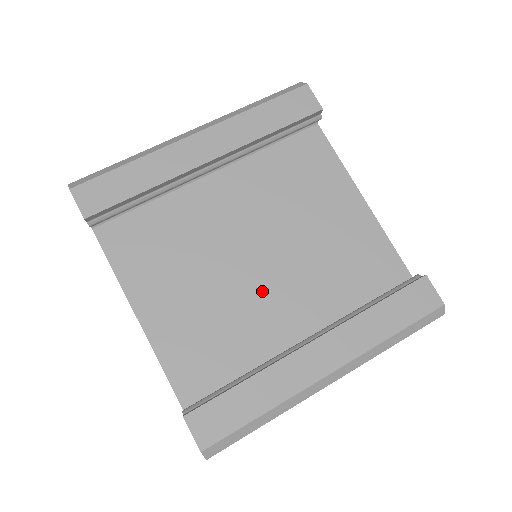
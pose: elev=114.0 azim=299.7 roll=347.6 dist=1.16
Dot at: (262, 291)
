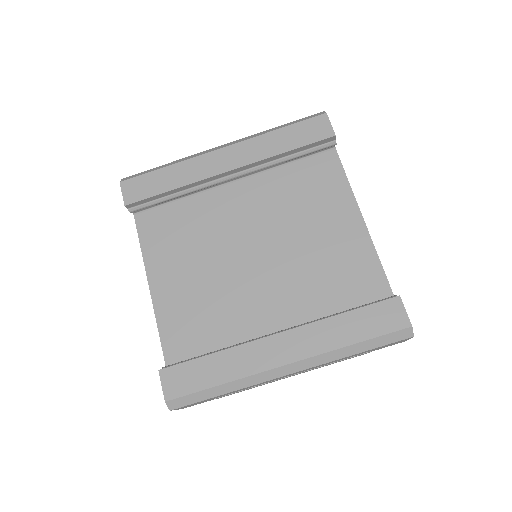
Dot at: (252, 285)
